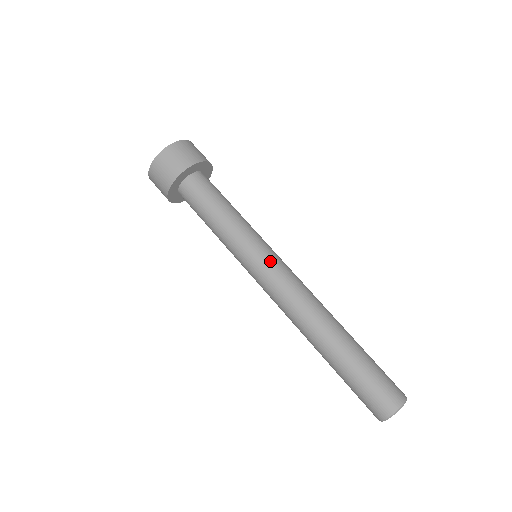
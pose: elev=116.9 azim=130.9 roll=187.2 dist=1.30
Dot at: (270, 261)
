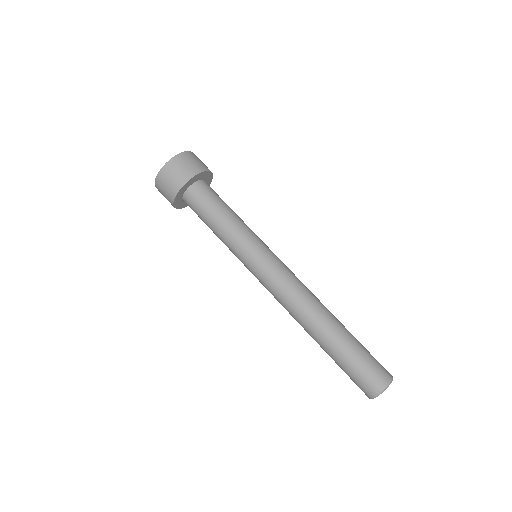
Dot at: (272, 258)
